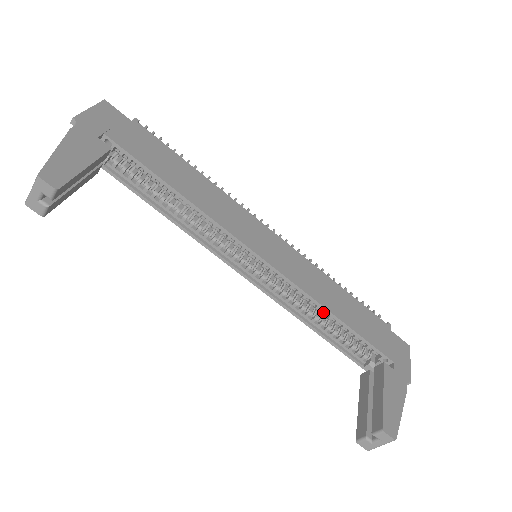
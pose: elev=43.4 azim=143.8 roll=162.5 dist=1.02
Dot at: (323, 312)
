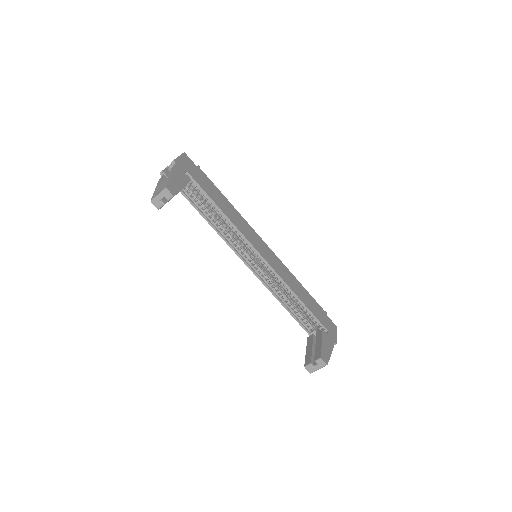
Dot at: (291, 294)
